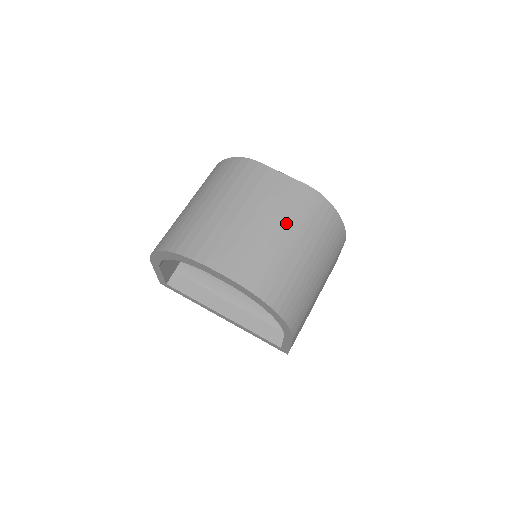
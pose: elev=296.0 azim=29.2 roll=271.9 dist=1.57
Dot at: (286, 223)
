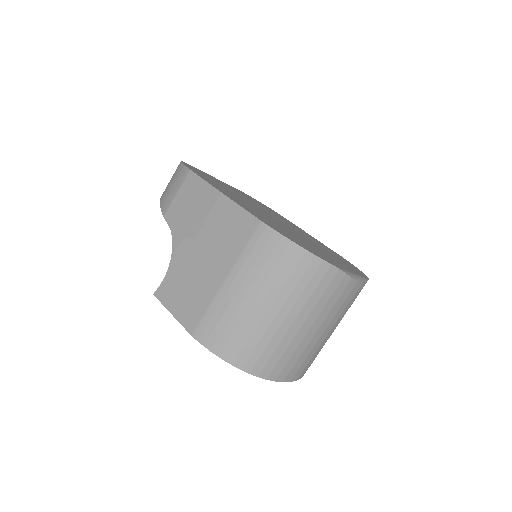
Dot at: occluded
